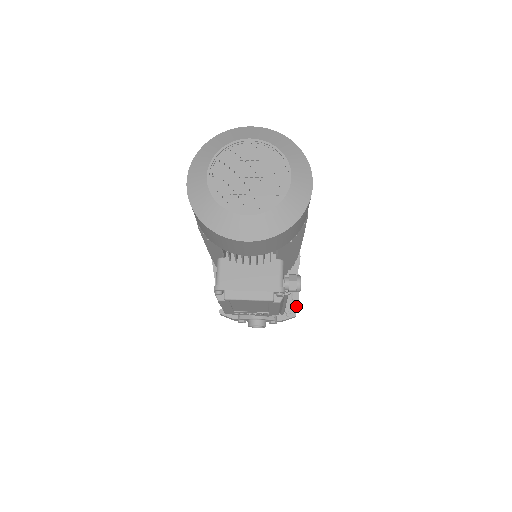
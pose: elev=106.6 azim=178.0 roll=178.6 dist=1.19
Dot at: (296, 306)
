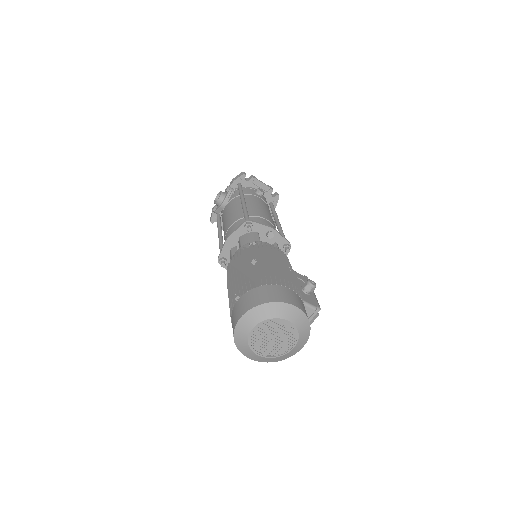
Dot at: occluded
